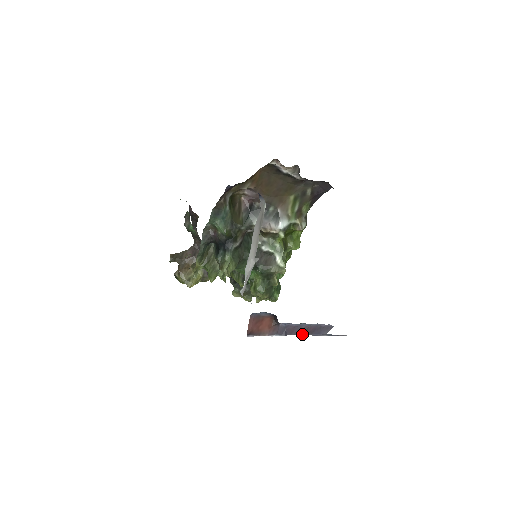
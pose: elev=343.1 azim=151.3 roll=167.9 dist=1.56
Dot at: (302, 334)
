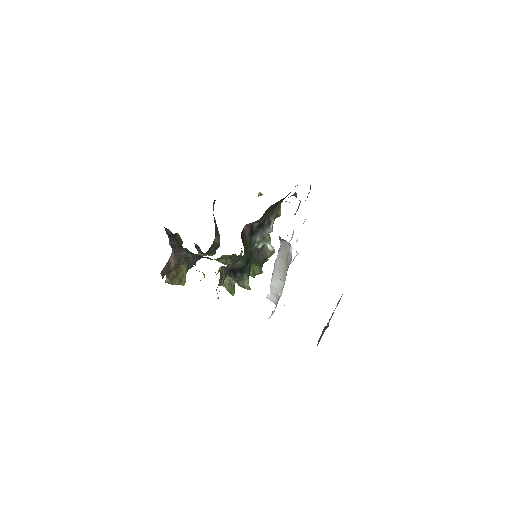
Dot at: (332, 315)
